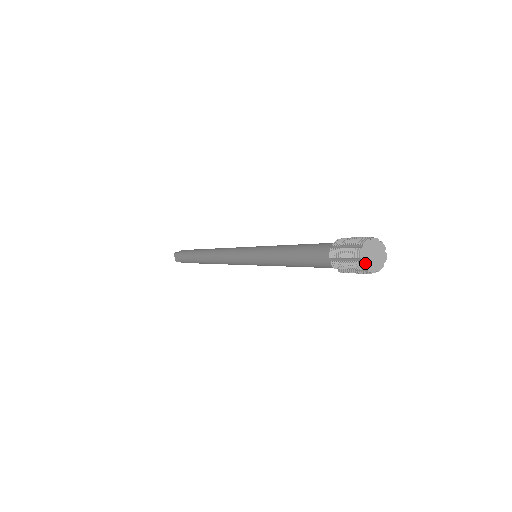
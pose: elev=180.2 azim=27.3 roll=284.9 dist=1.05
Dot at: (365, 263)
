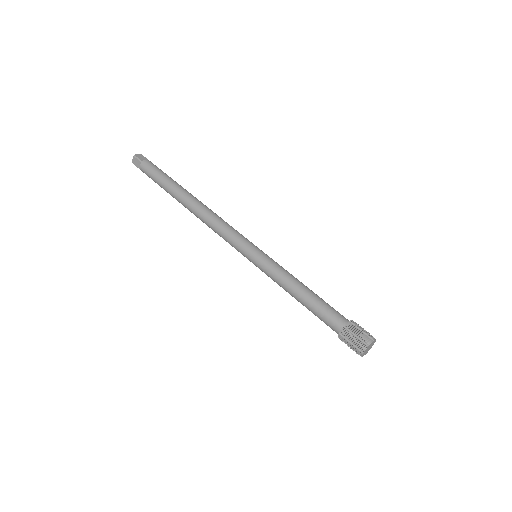
Dot at: (364, 353)
